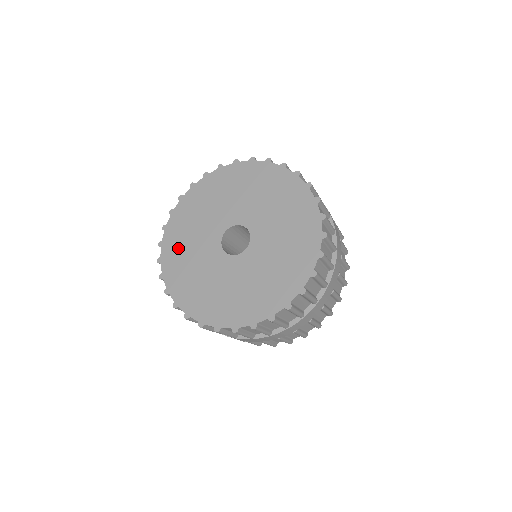
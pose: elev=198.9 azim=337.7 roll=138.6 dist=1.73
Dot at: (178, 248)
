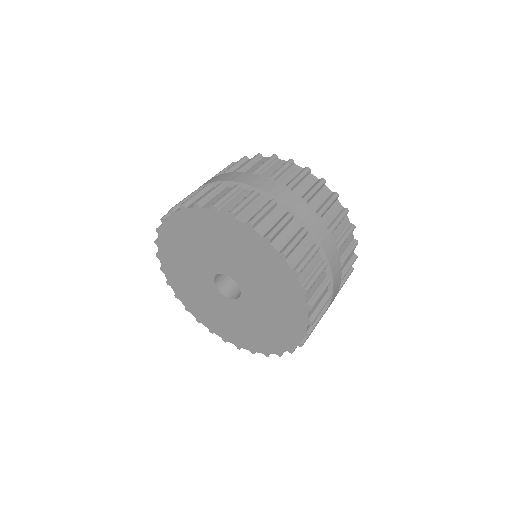
Dot at: (184, 289)
